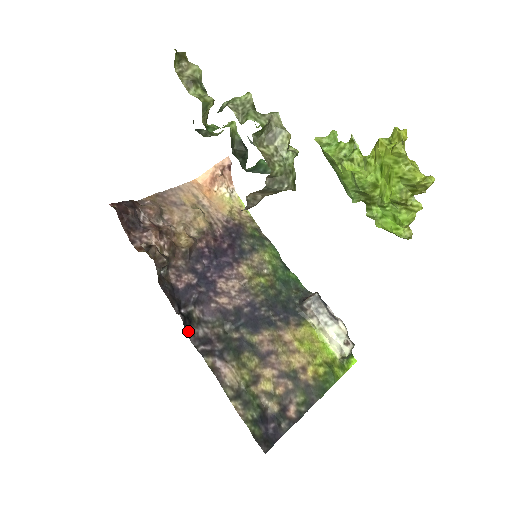
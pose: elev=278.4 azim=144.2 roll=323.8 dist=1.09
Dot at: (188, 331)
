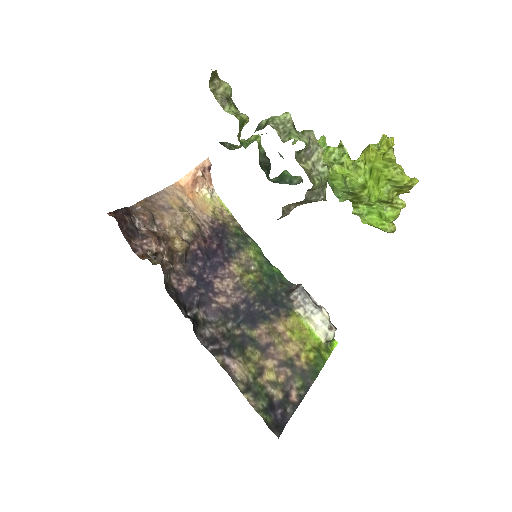
Dot at: (197, 333)
